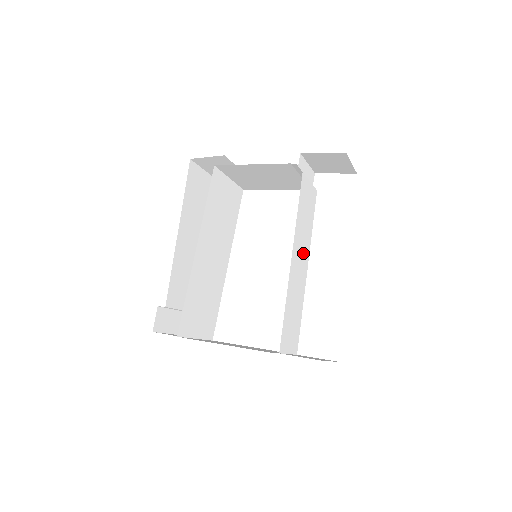
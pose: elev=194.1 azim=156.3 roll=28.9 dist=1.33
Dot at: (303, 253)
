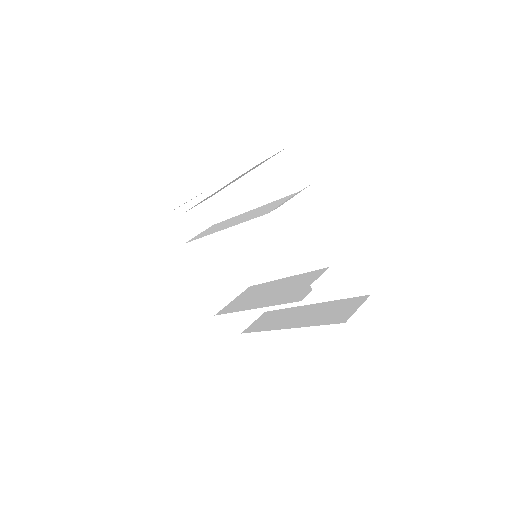
Dot at: (286, 283)
